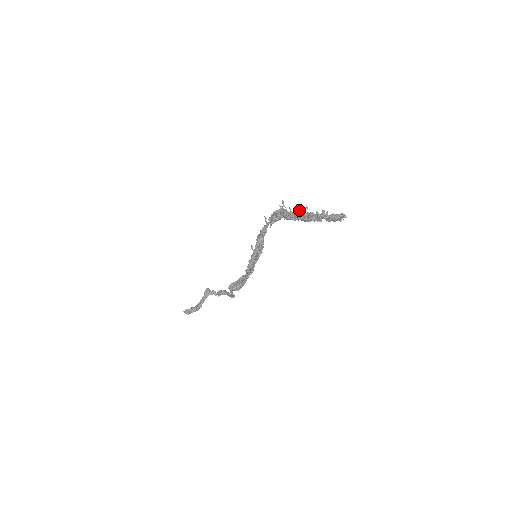
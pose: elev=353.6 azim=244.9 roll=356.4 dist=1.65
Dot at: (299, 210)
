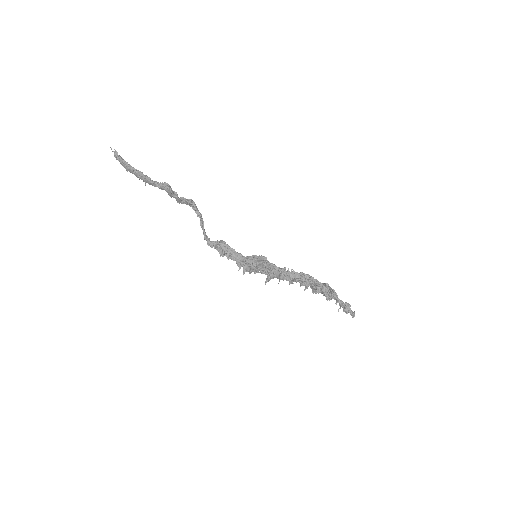
Dot at: (328, 291)
